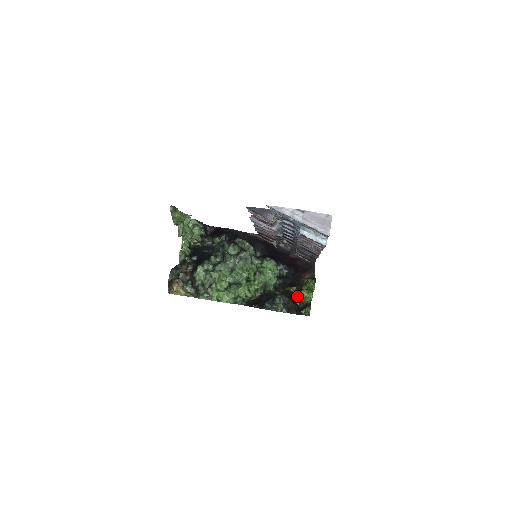
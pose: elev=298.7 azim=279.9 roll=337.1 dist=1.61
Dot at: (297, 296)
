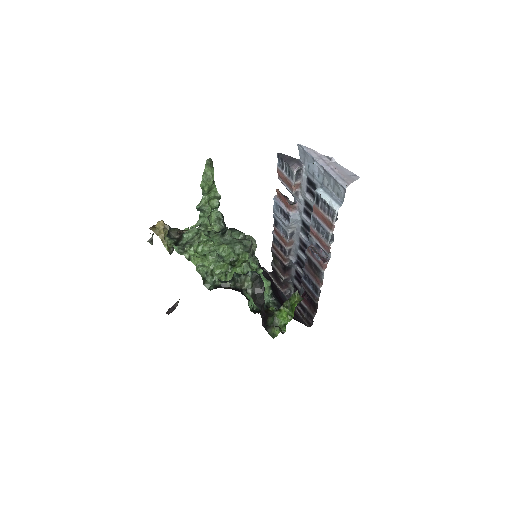
Dot at: (273, 313)
